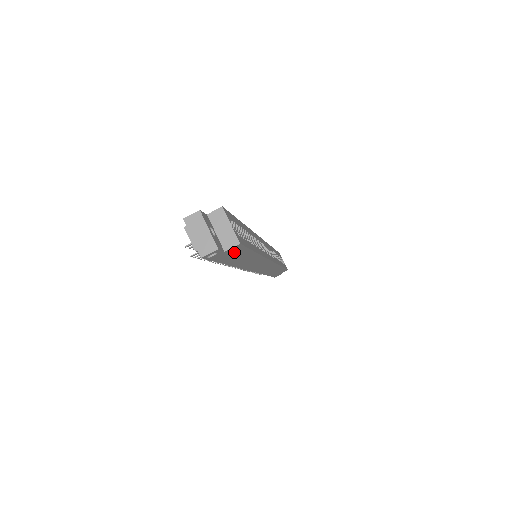
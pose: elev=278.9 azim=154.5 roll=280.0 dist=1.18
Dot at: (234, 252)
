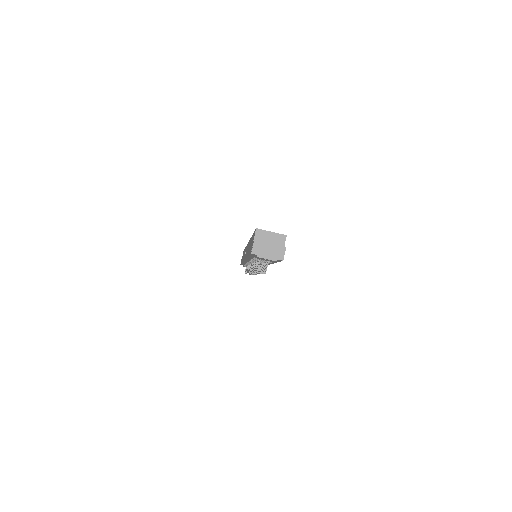
Dot at: occluded
